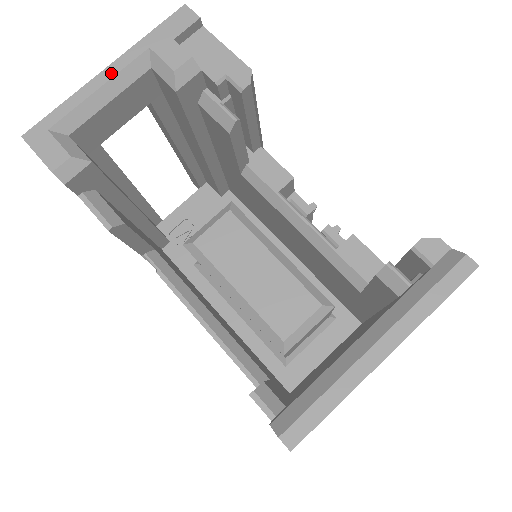
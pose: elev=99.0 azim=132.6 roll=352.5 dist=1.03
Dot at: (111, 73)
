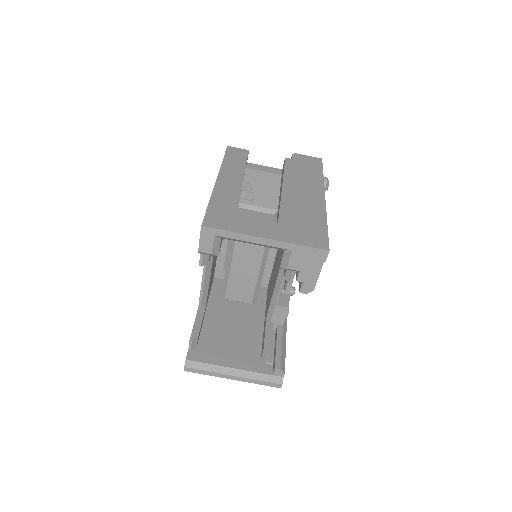
Dot at: (265, 243)
